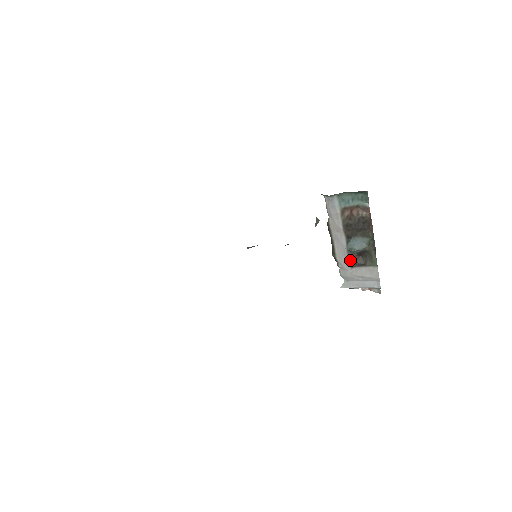
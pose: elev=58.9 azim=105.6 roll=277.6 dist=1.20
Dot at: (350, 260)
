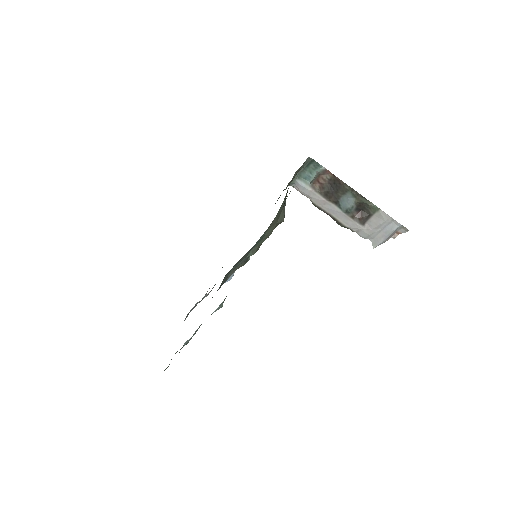
Dot at: (356, 220)
